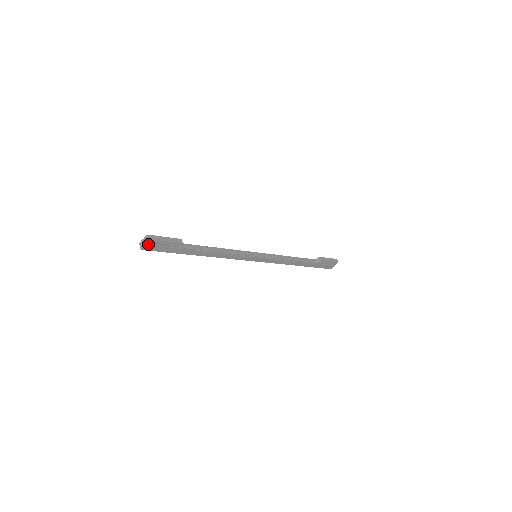
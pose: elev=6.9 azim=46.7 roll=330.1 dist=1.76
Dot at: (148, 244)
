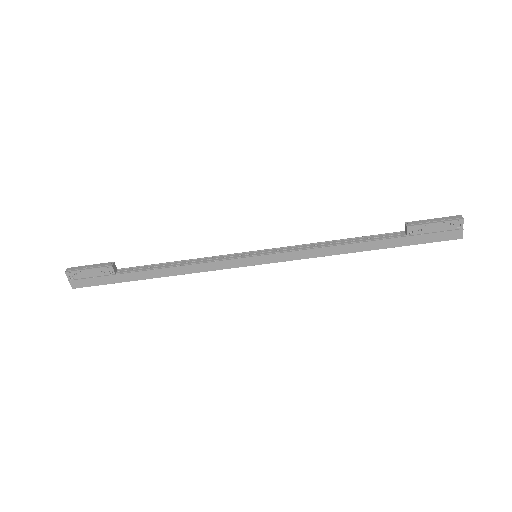
Dot at: (74, 279)
